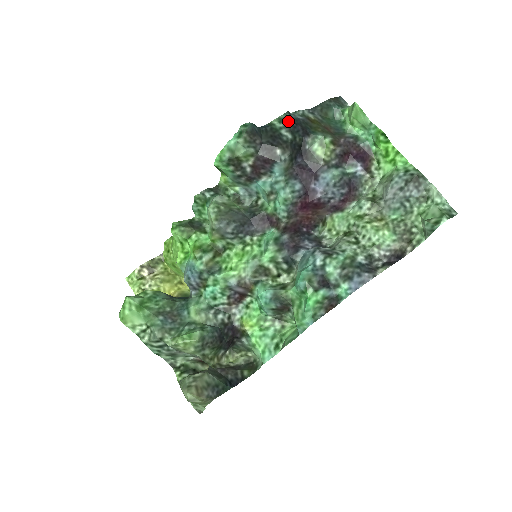
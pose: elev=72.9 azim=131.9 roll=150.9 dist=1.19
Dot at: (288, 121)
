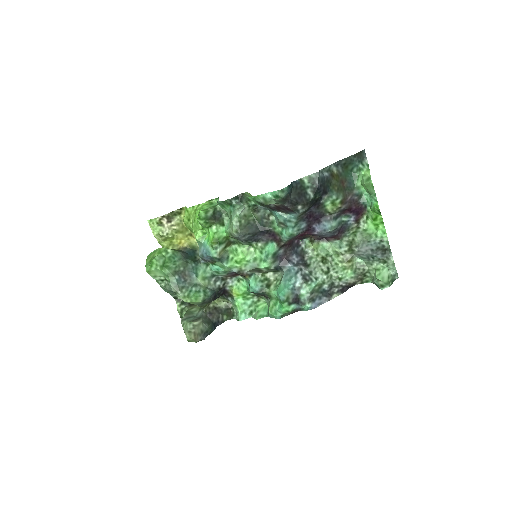
Dot at: (316, 183)
